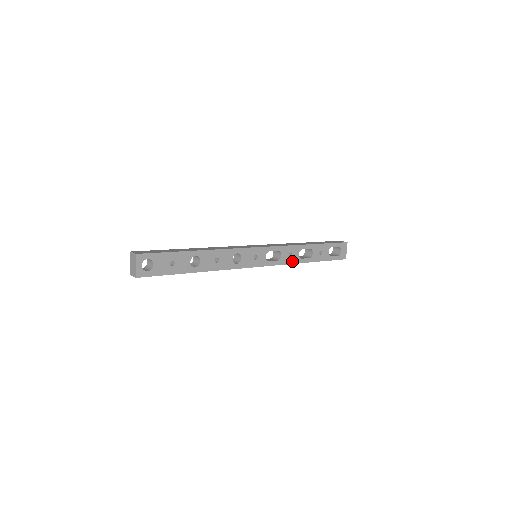
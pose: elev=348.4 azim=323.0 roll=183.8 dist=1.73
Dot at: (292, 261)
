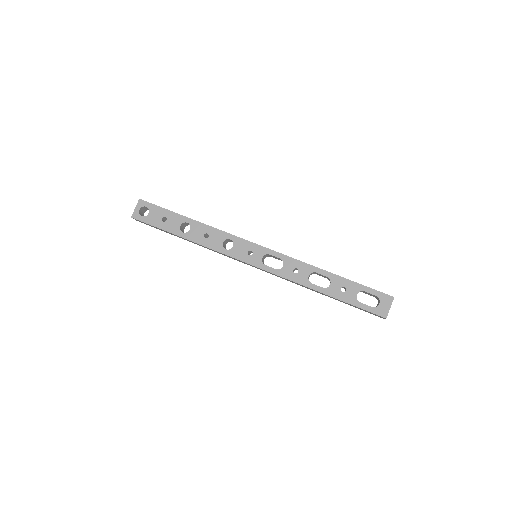
Dot at: (297, 279)
